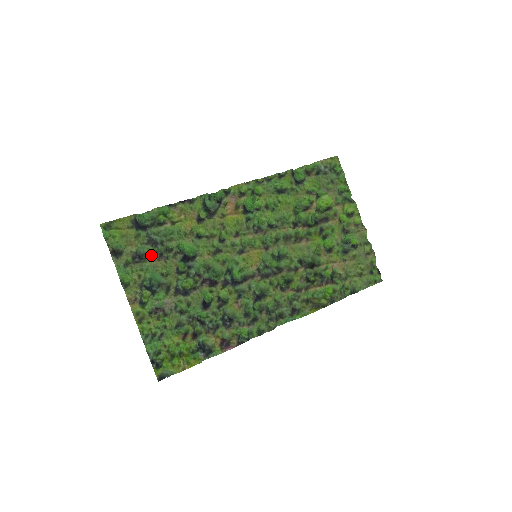
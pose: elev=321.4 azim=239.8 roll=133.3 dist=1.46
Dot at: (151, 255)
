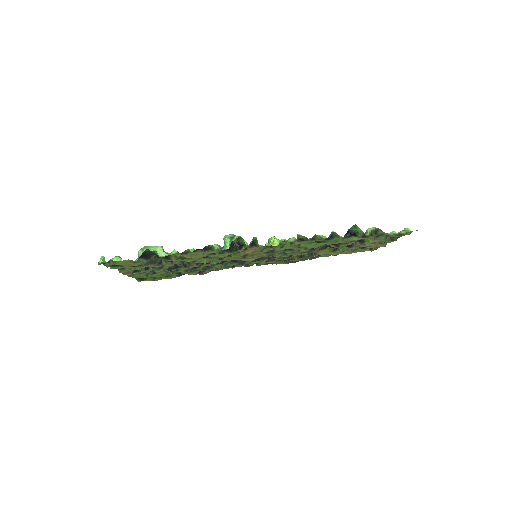
Dot at: (149, 264)
